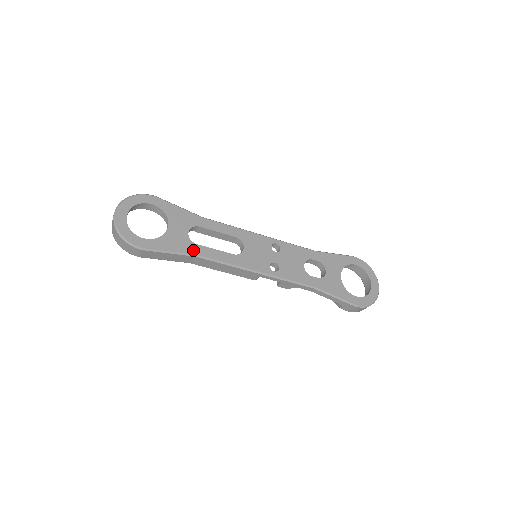
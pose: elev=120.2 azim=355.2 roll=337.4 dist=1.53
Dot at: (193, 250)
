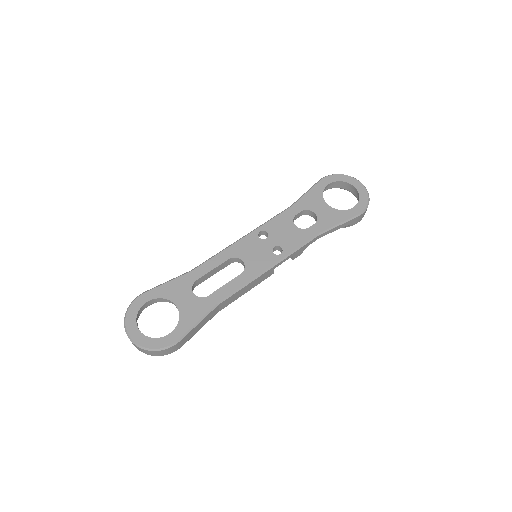
Dot at: (211, 303)
